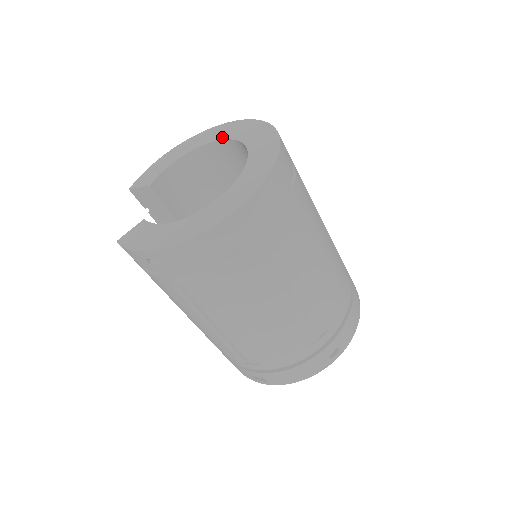
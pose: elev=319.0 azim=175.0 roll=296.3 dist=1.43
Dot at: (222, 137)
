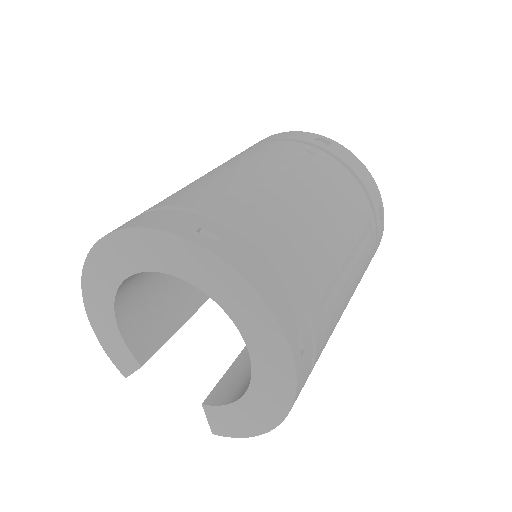
Dot at: (121, 275)
